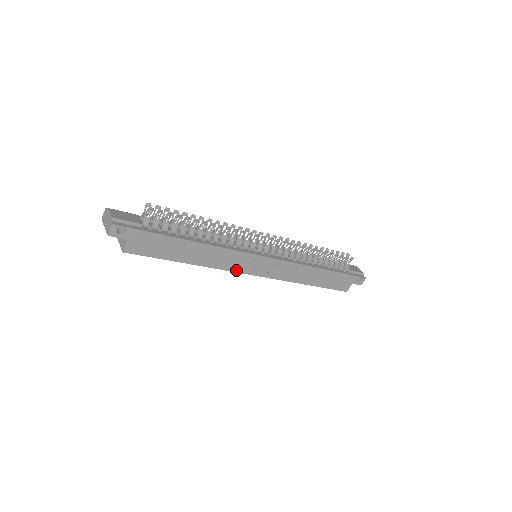
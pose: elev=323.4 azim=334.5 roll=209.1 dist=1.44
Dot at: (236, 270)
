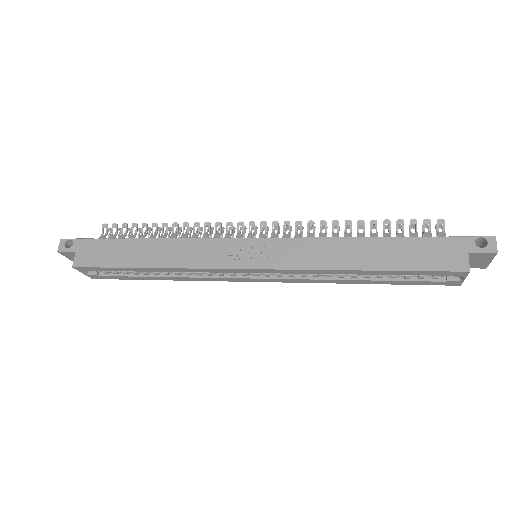
Dot at: (216, 266)
